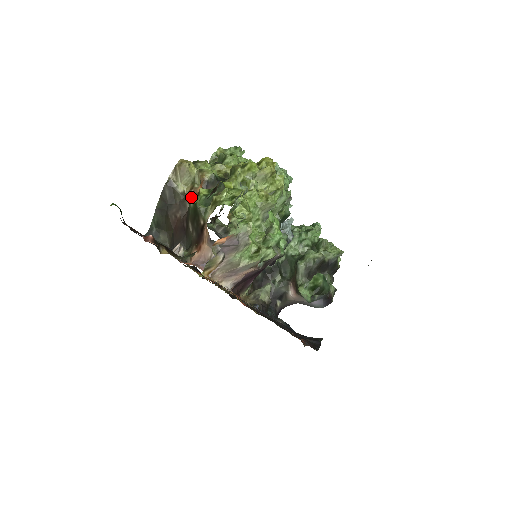
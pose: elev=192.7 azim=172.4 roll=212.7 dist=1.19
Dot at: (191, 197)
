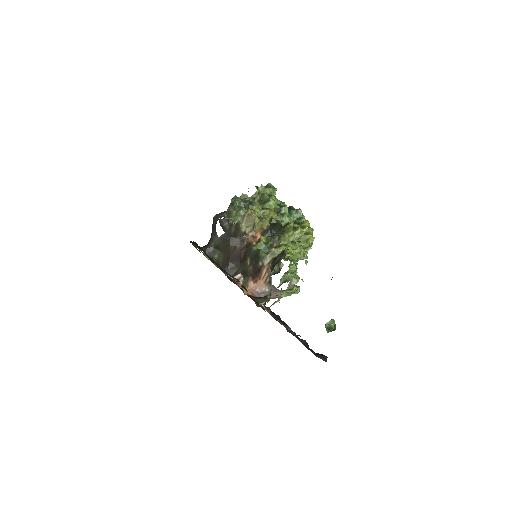
Dot at: (251, 238)
